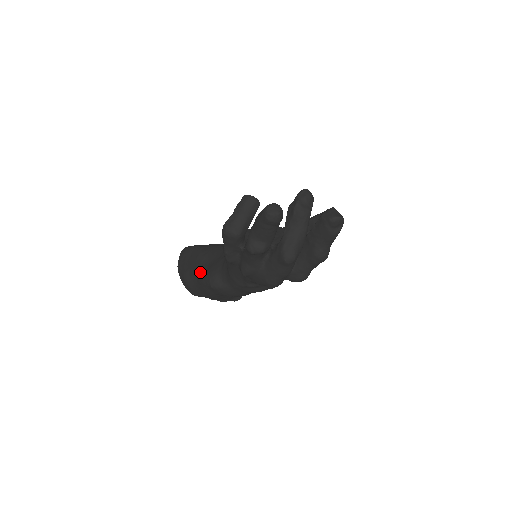
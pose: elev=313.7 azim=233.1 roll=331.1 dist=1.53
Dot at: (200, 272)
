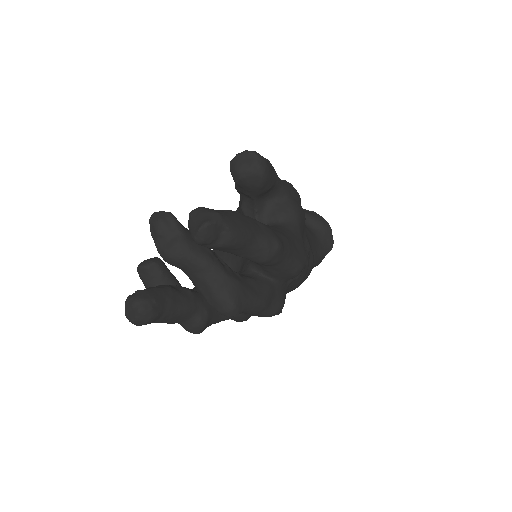
Dot at: occluded
